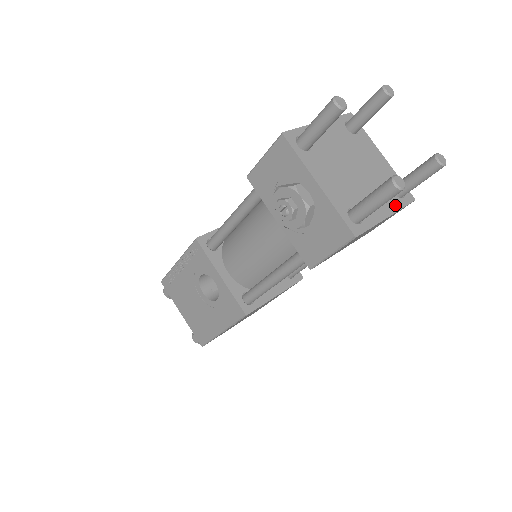
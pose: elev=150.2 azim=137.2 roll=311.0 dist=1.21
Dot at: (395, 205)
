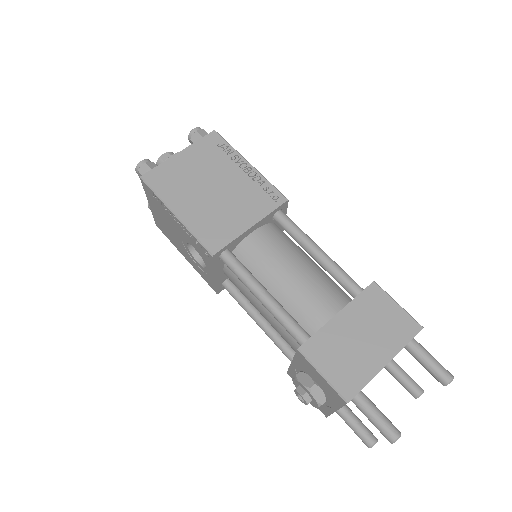
Dot at: occluded
